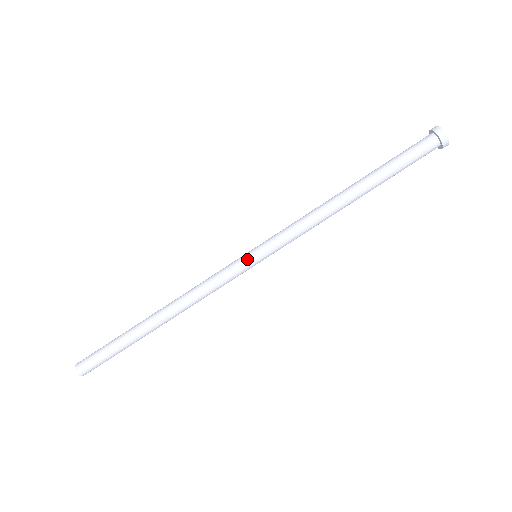
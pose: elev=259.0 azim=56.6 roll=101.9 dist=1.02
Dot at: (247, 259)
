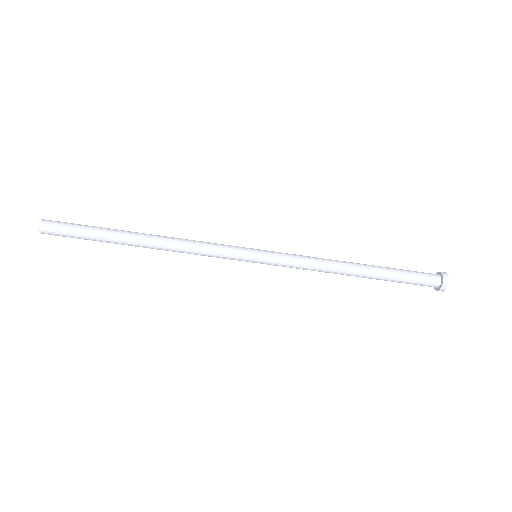
Dot at: (249, 250)
